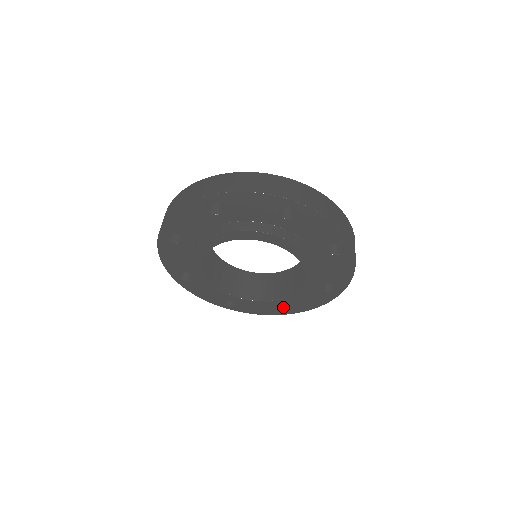
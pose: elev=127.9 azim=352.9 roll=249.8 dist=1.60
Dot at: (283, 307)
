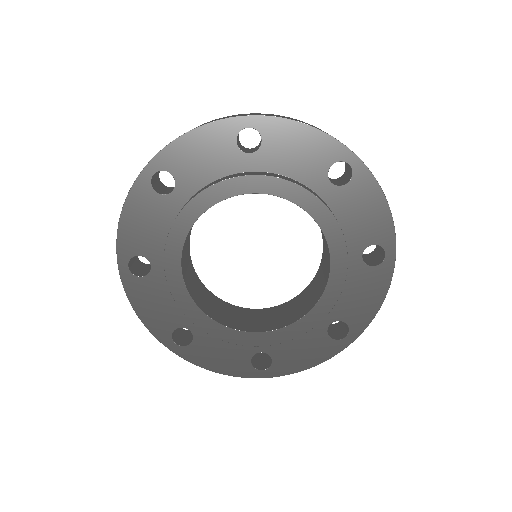
Dot at: (255, 364)
